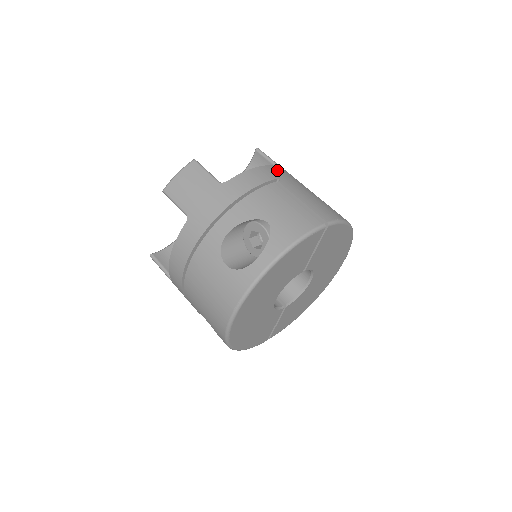
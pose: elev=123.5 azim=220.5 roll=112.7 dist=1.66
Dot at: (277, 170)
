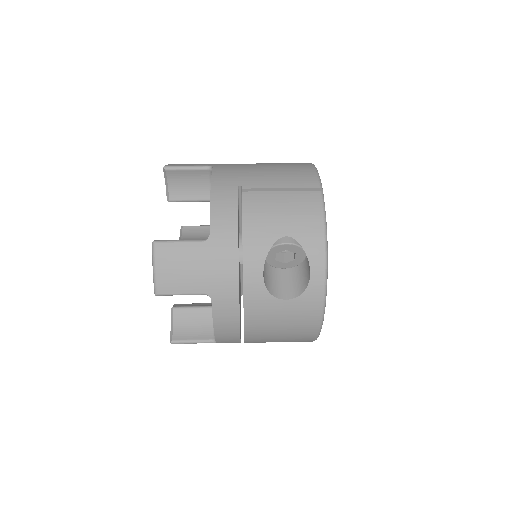
Dot at: (222, 177)
